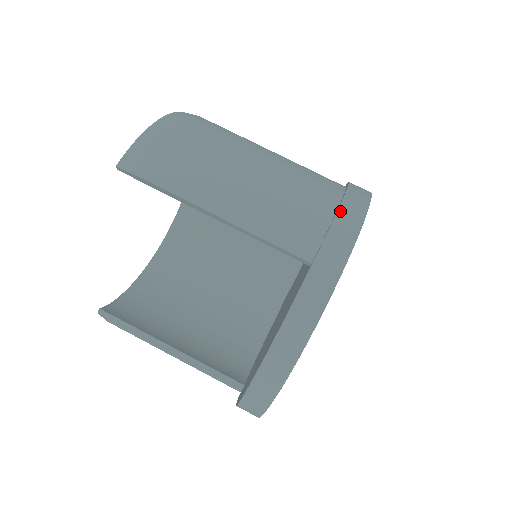
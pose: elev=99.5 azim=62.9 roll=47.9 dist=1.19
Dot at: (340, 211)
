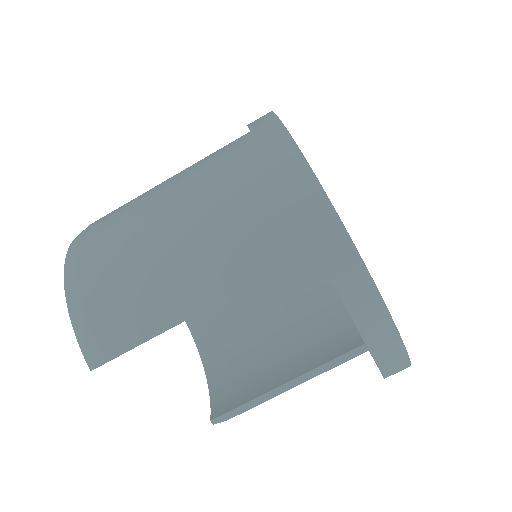
Dot at: (280, 179)
